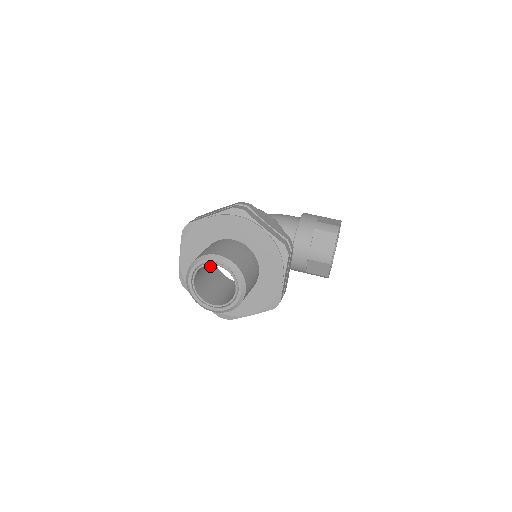
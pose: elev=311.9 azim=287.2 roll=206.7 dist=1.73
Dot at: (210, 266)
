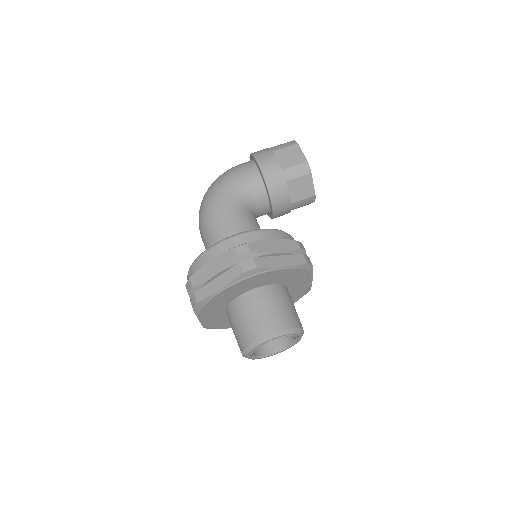
Dot at: occluded
